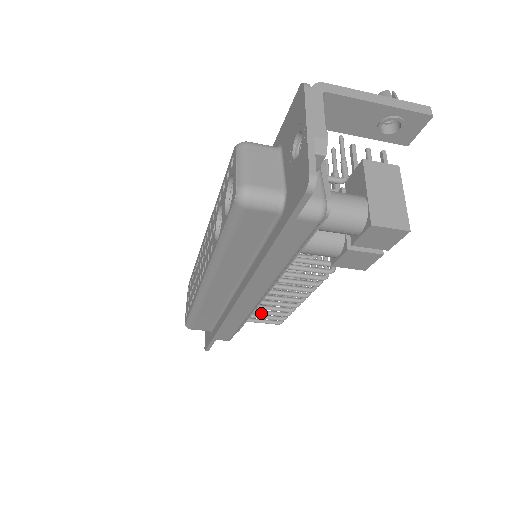
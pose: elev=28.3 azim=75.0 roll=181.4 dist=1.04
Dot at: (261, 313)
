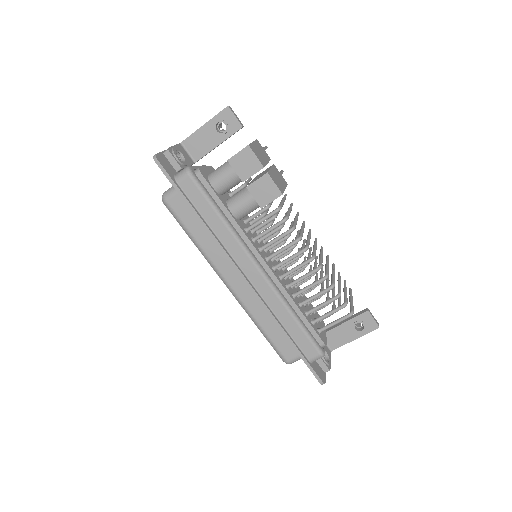
Dot at: (316, 308)
